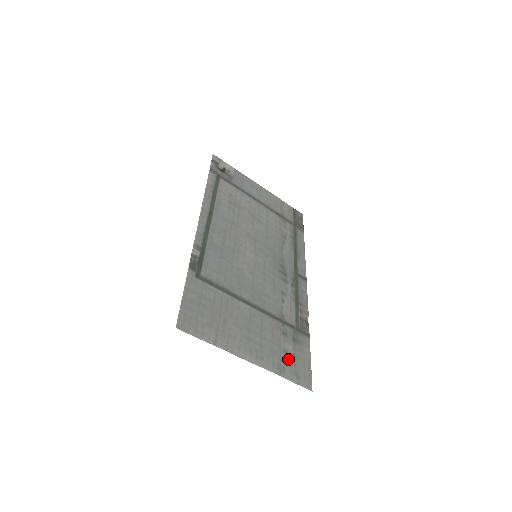
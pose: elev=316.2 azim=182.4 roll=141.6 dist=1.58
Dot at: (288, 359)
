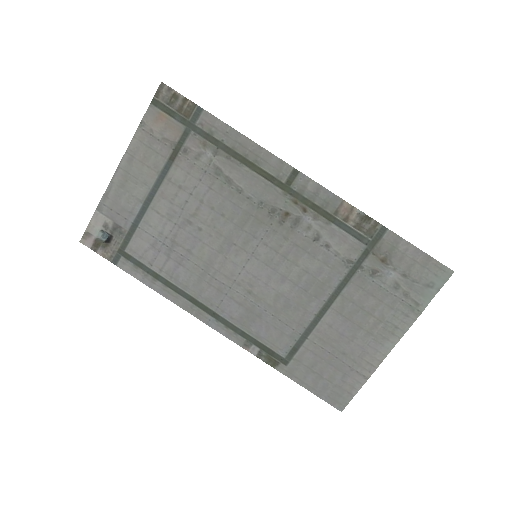
Dot at: (406, 288)
